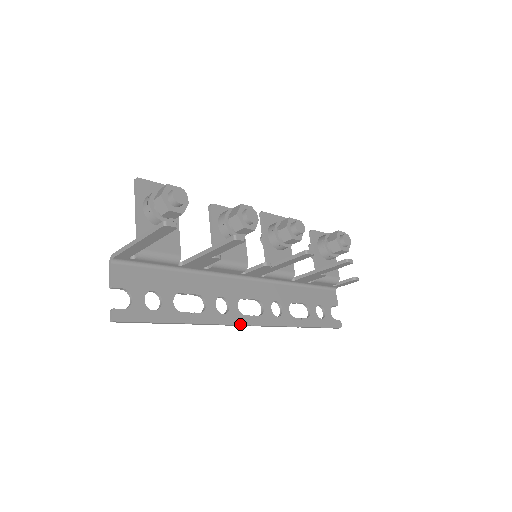
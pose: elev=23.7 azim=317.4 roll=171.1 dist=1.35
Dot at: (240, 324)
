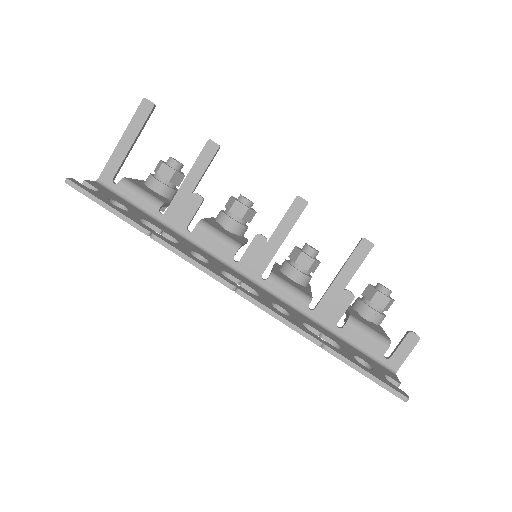
Dot at: (217, 275)
